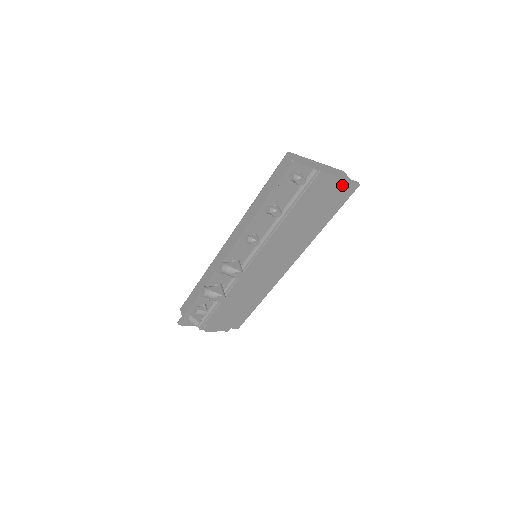
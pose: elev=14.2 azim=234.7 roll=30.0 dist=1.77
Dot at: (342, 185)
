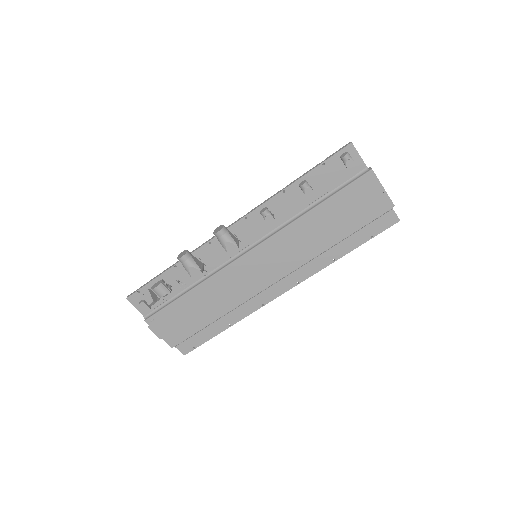
Dot at: (384, 204)
